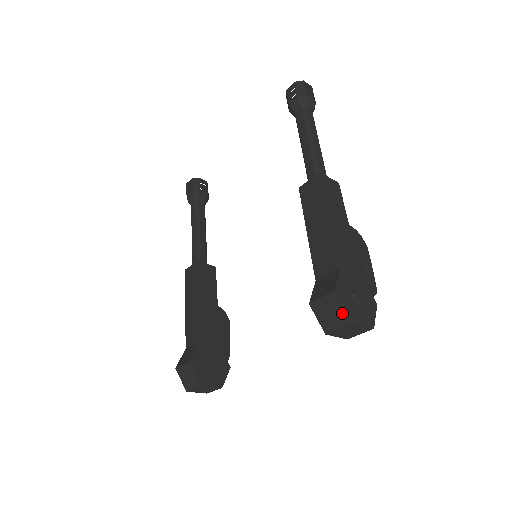
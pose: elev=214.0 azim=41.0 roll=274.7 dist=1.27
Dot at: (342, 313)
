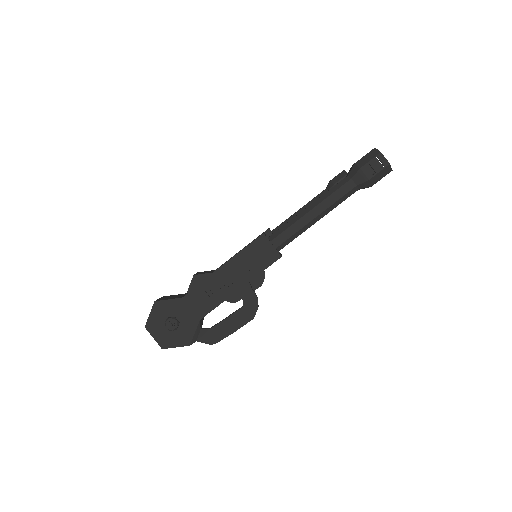
Dot at: (149, 317)
